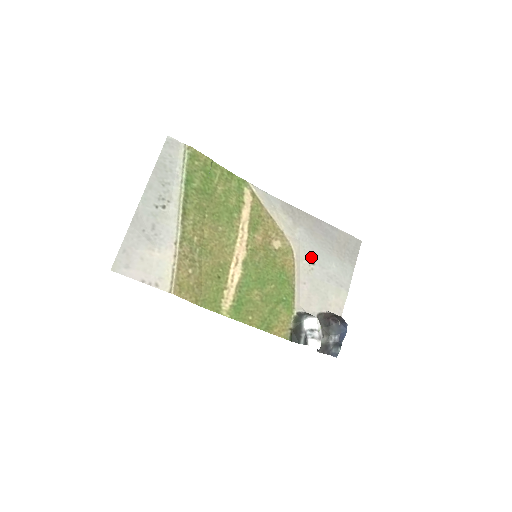
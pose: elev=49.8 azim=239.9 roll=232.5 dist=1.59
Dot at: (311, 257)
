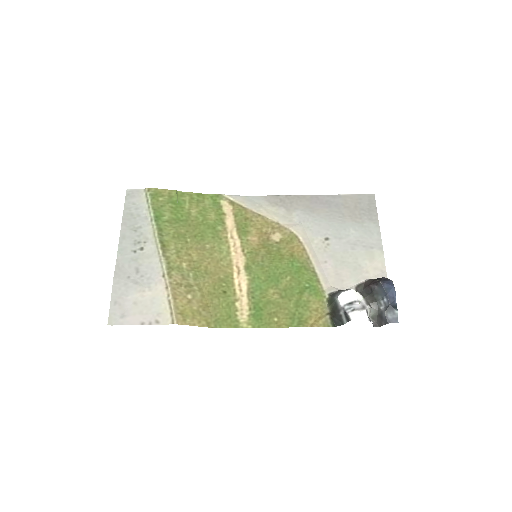
Dot at: (321, 234)
